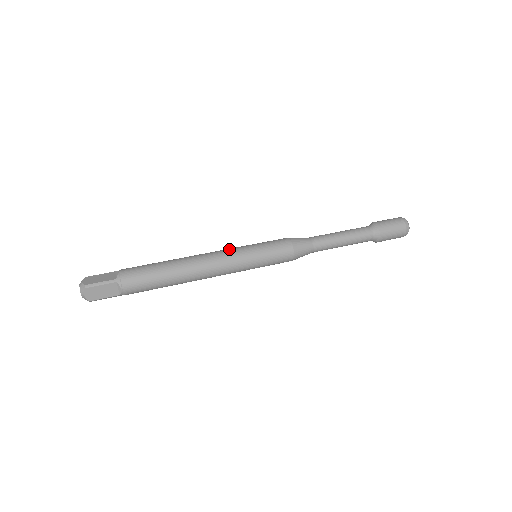
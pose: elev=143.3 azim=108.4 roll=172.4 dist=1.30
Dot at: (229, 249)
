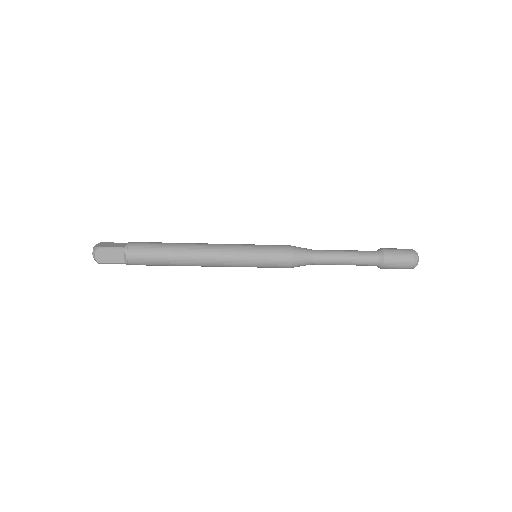
Dot at: occluded
